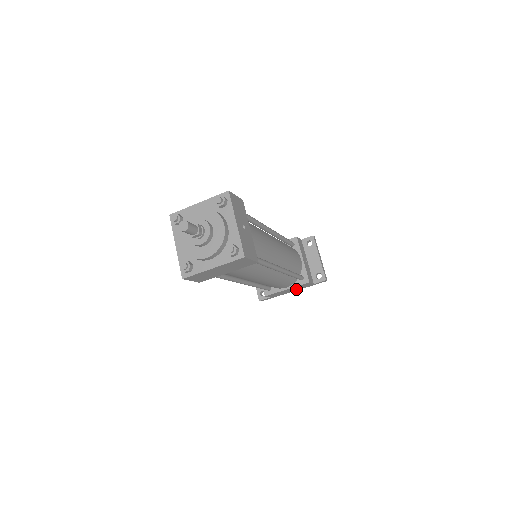
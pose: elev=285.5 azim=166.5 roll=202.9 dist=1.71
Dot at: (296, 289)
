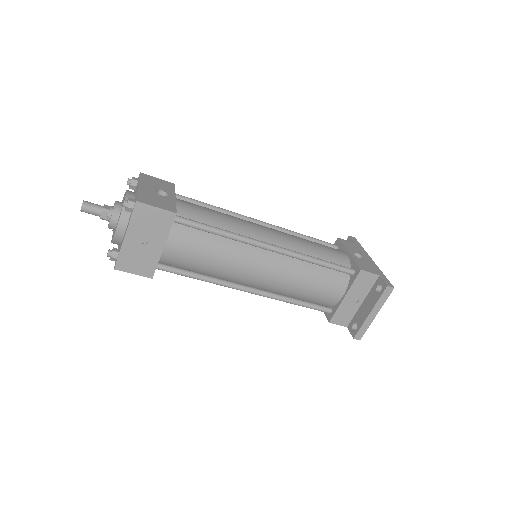
Dot at: occluded
